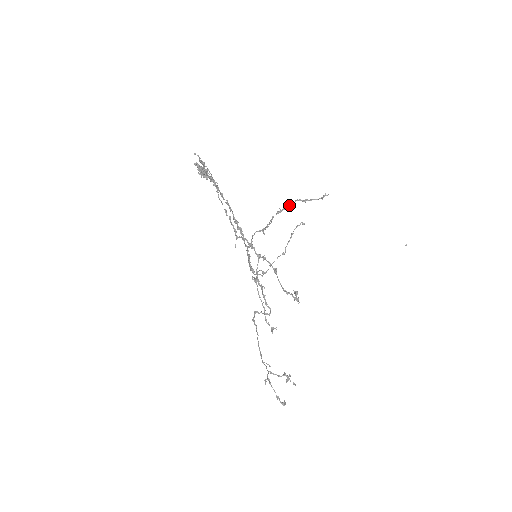
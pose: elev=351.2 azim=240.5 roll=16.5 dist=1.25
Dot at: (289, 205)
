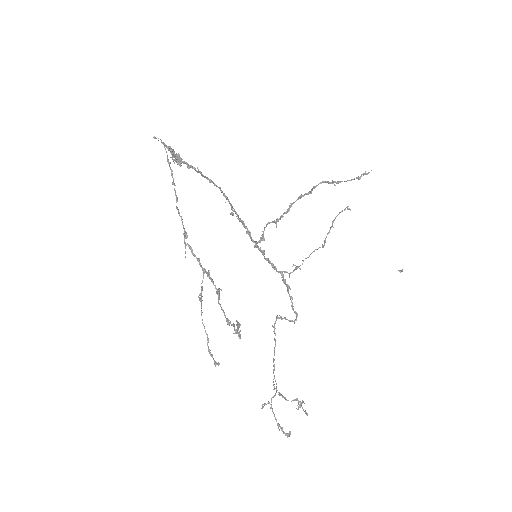
Dot at: (311, 189)
